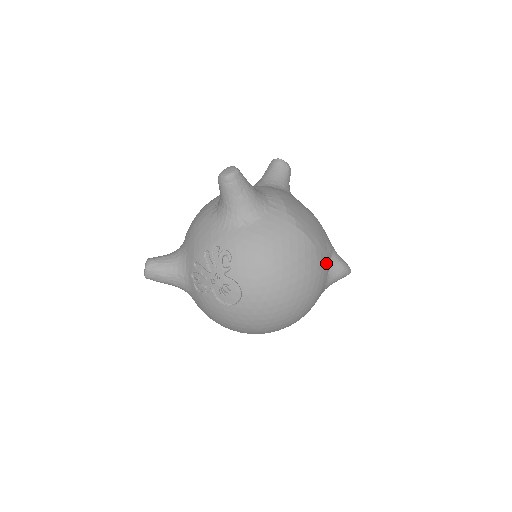
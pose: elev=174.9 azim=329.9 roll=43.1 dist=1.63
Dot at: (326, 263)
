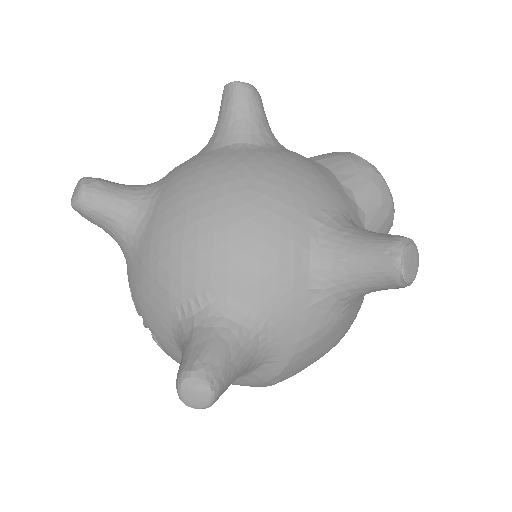
Dot at: occluded
